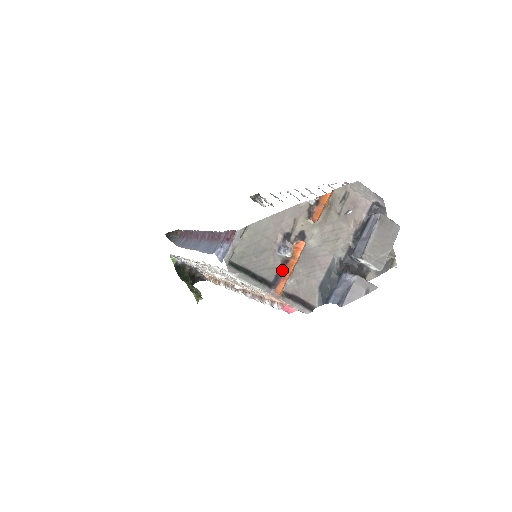
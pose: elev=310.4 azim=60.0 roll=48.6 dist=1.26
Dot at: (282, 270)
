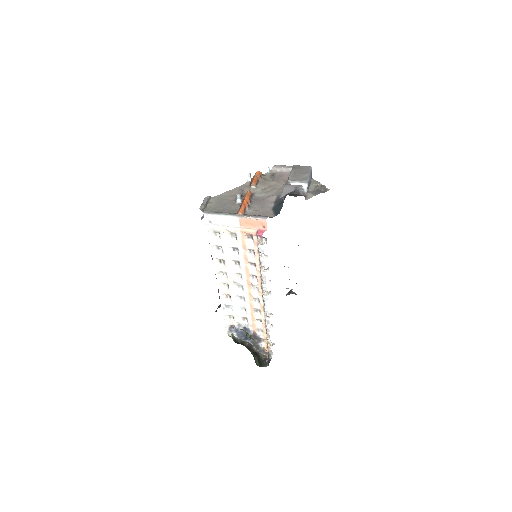
Dot at: occluded
